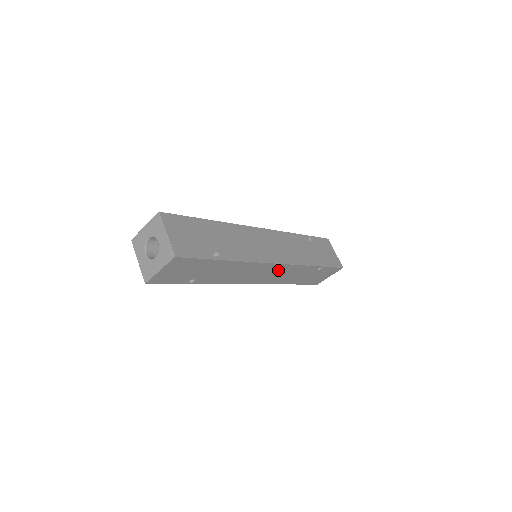
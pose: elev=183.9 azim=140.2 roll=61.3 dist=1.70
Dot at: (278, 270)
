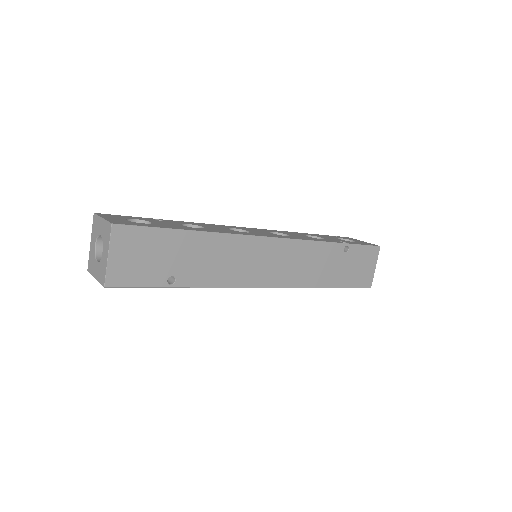
Dot at: occluded
